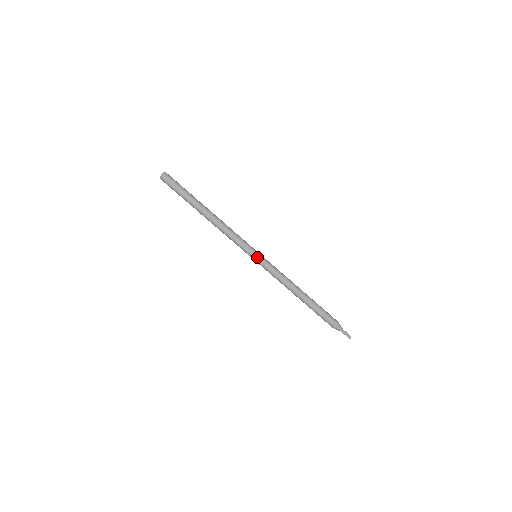
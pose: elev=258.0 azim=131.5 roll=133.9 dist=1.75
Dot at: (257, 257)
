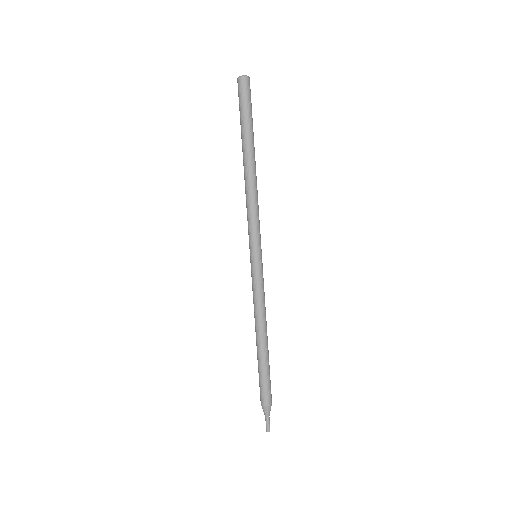
Dot at: (254, 258)
